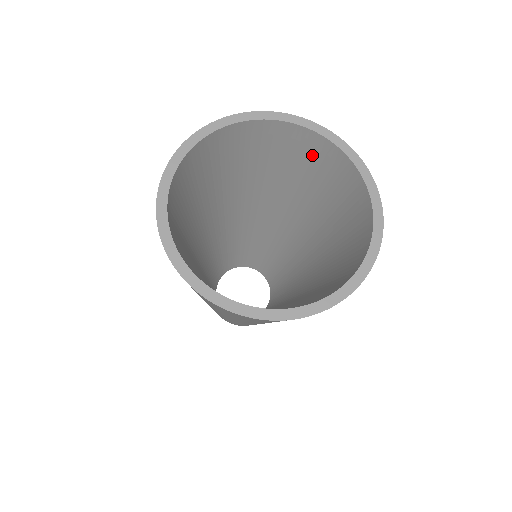
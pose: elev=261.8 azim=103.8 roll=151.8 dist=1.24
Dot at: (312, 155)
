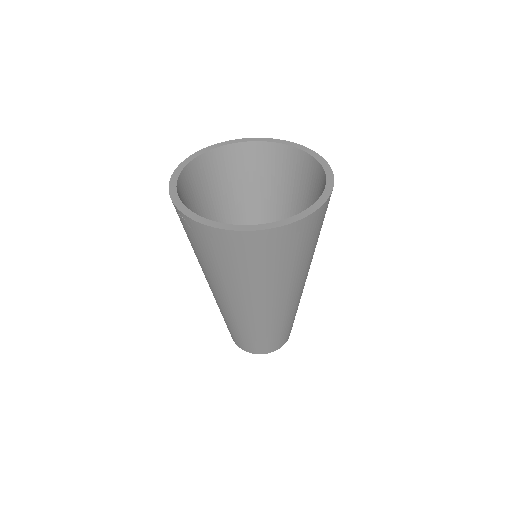
Dot at: (251, 161)
